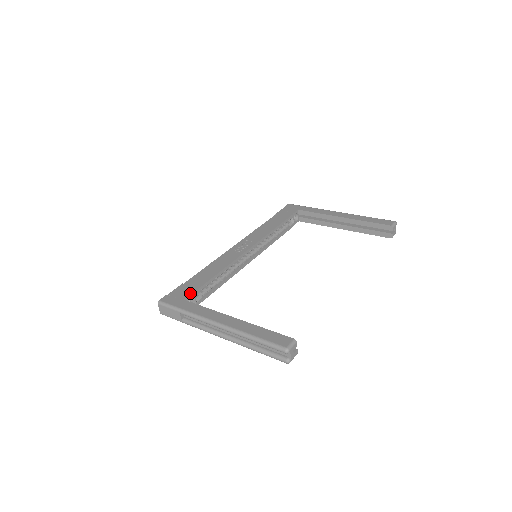
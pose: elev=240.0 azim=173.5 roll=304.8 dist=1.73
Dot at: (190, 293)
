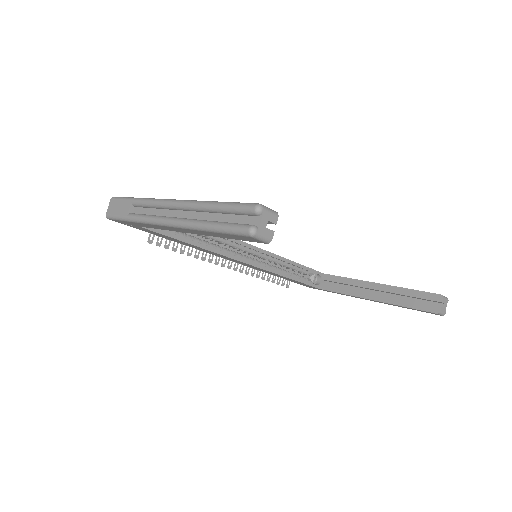
Dot at: occluded
